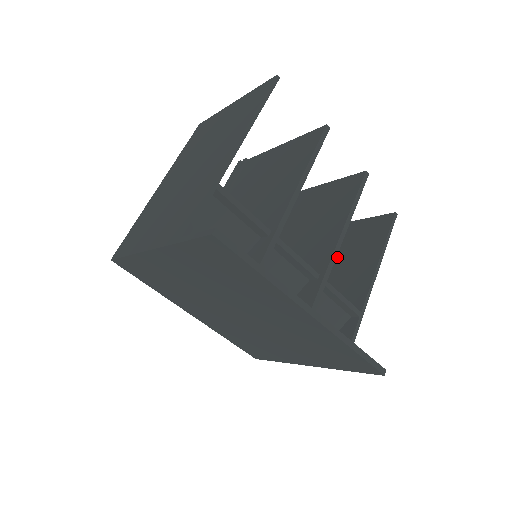
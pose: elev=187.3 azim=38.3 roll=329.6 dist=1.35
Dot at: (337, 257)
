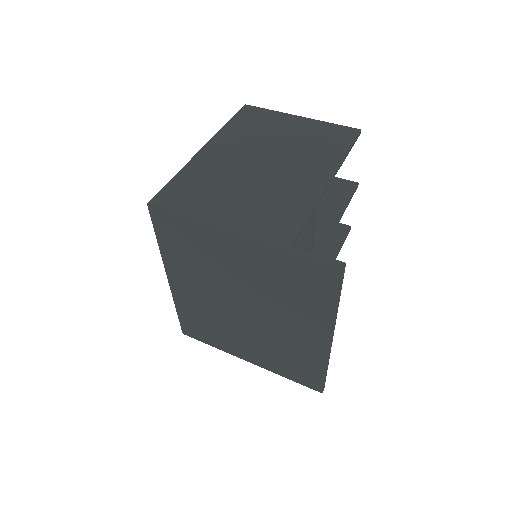
Dot at: occluded
